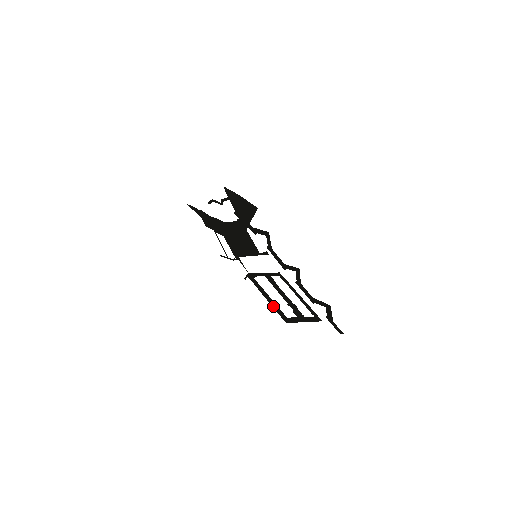
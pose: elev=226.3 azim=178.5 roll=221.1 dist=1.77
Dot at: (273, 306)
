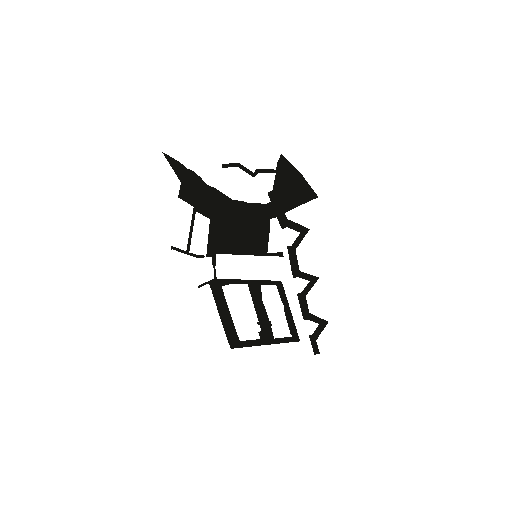
Dot at: (225, 326)
